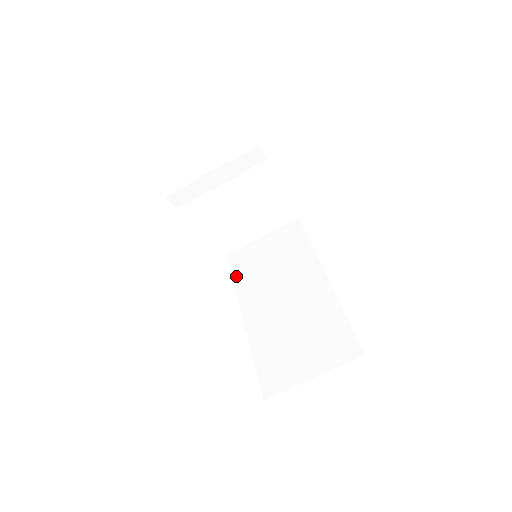
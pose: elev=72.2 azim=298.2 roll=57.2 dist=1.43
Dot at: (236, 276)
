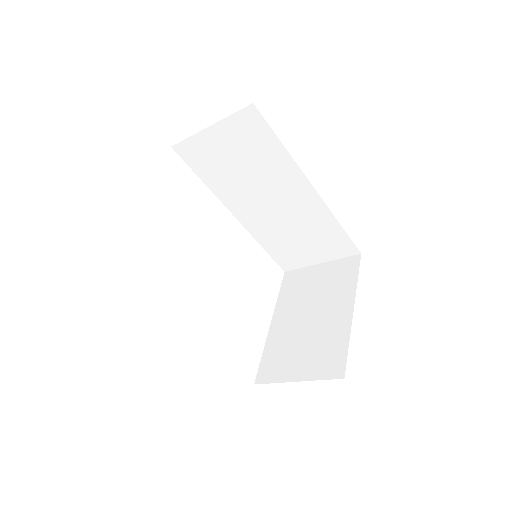
Dot at: (203, 176)
